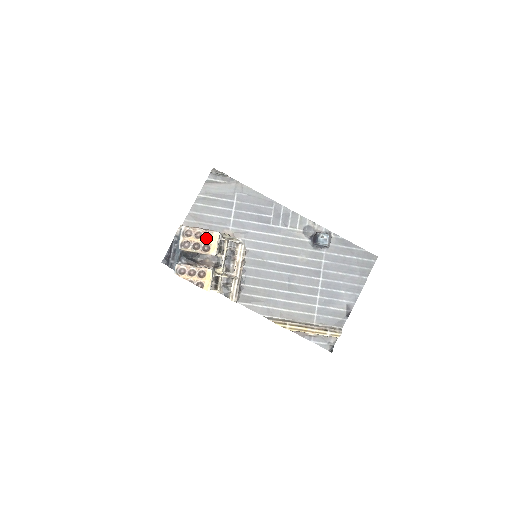
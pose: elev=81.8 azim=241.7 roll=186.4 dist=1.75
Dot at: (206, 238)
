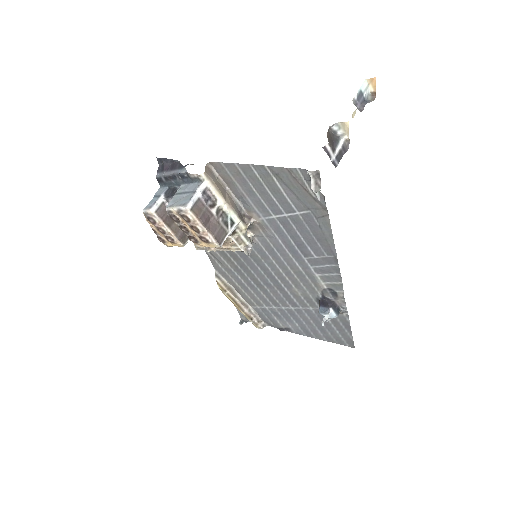
Dot at: (201, 238)
